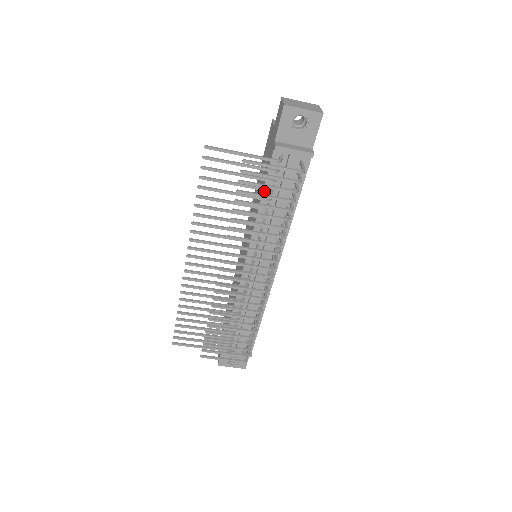
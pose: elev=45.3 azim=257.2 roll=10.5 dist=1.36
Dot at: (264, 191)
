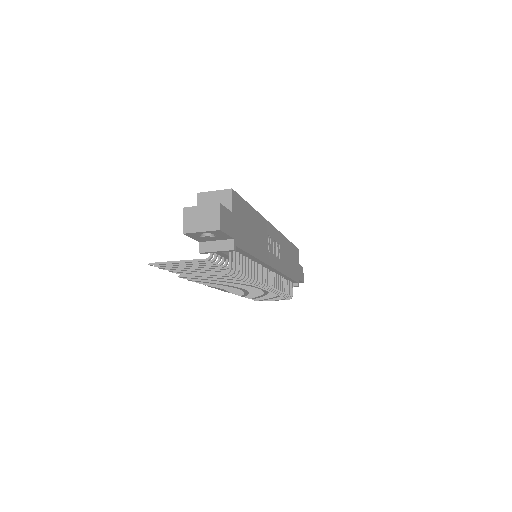
Dot at: occluded
